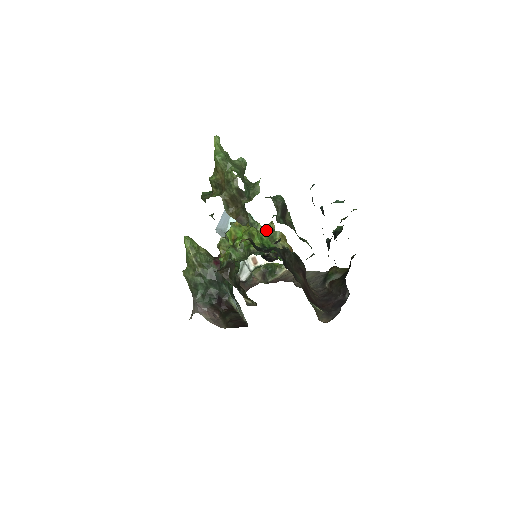
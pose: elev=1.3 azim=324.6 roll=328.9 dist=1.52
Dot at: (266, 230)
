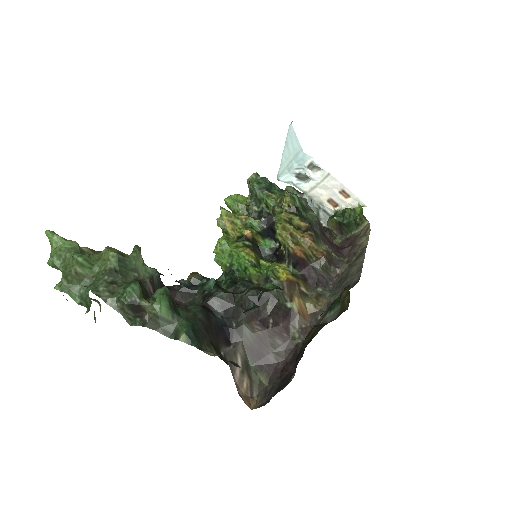
Dot at: (276, 209)
